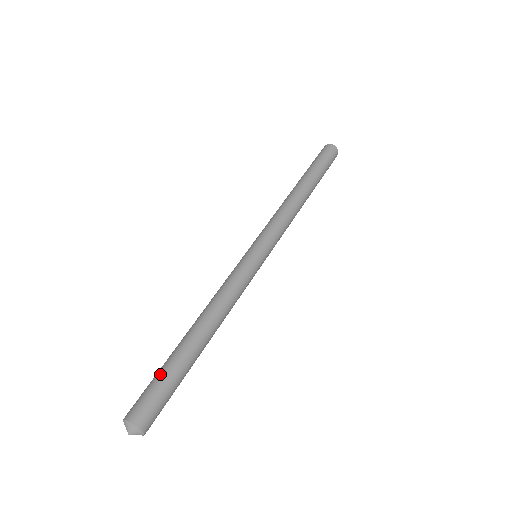
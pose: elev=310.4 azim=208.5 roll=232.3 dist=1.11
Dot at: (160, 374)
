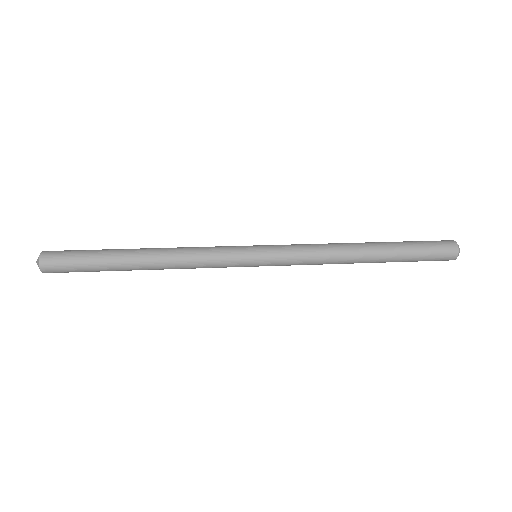
Dot at: (91, 250)
